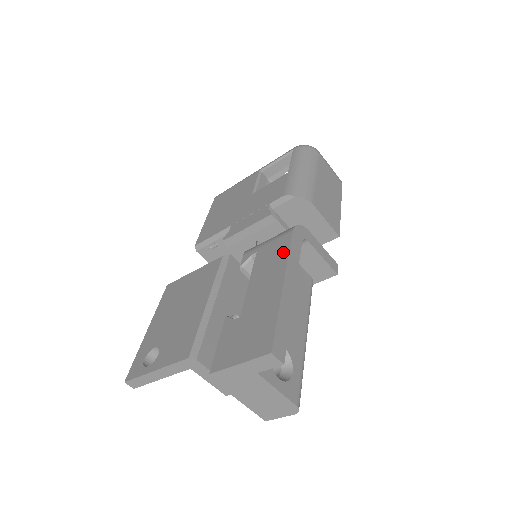
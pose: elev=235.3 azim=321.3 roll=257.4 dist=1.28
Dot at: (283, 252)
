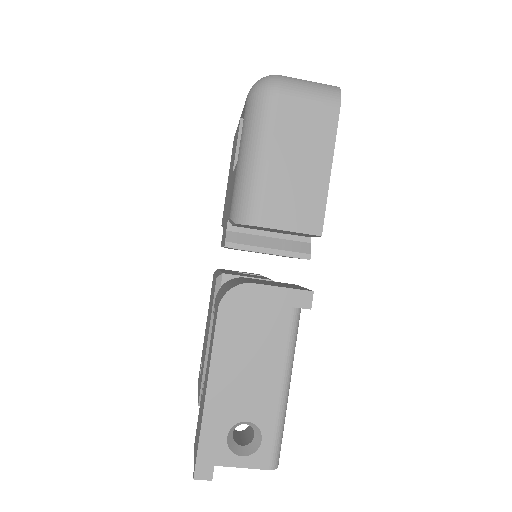
Dot at: (212, 340)
